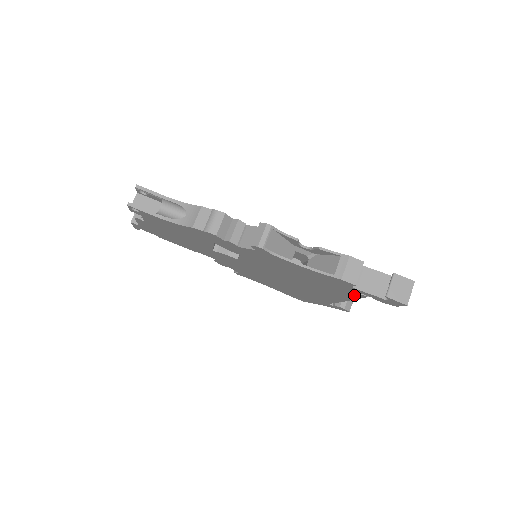
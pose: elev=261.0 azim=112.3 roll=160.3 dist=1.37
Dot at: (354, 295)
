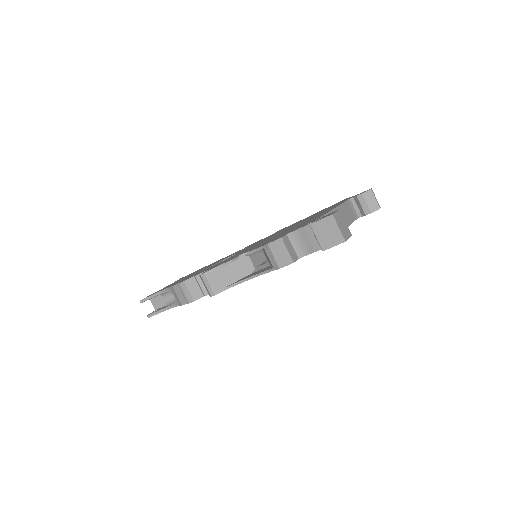
Dot at: occluded
